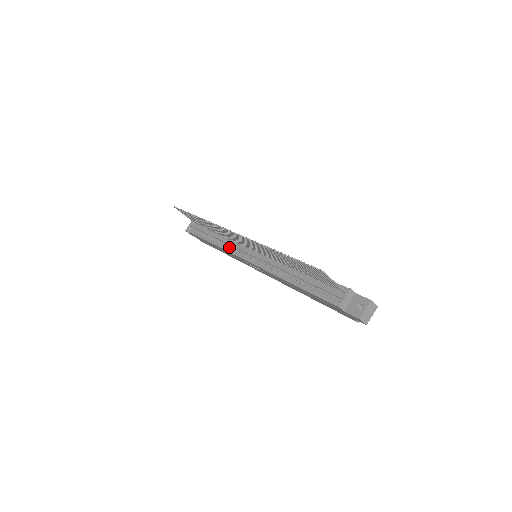
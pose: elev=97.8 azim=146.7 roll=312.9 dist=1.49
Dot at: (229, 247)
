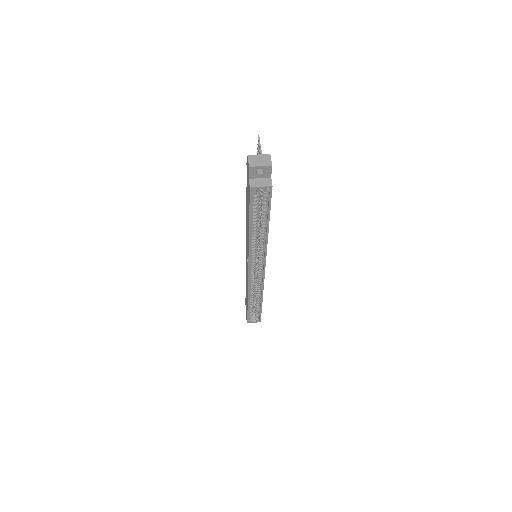
Dot at: occluded
